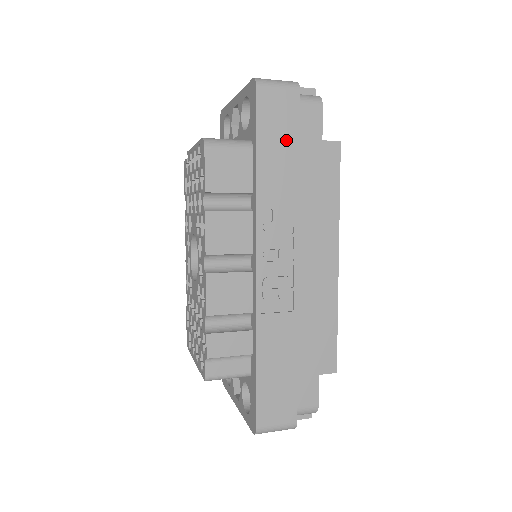
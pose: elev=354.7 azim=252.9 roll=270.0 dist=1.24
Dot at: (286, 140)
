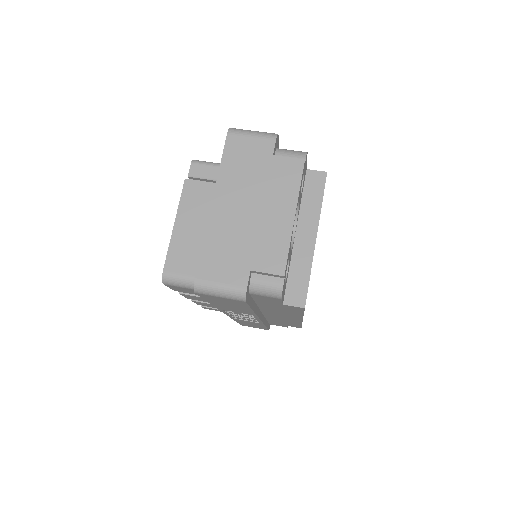
Dot at: (237, 306)
